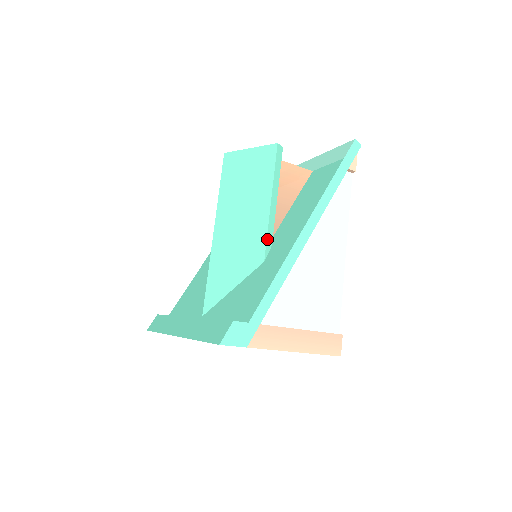
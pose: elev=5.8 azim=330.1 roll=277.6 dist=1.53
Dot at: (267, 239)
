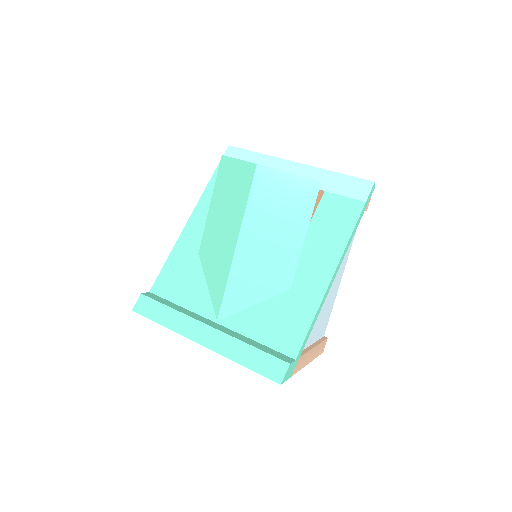
Dot at: occluded
